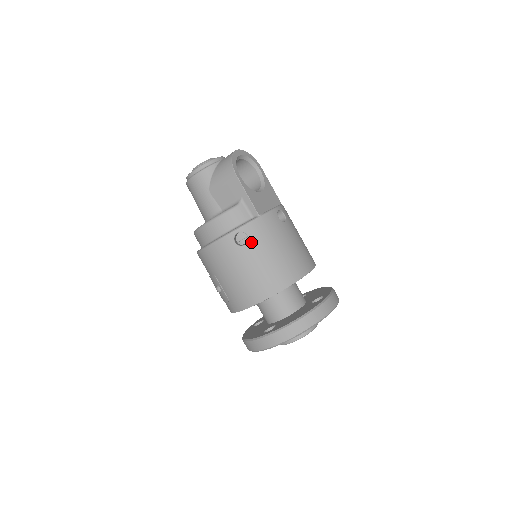
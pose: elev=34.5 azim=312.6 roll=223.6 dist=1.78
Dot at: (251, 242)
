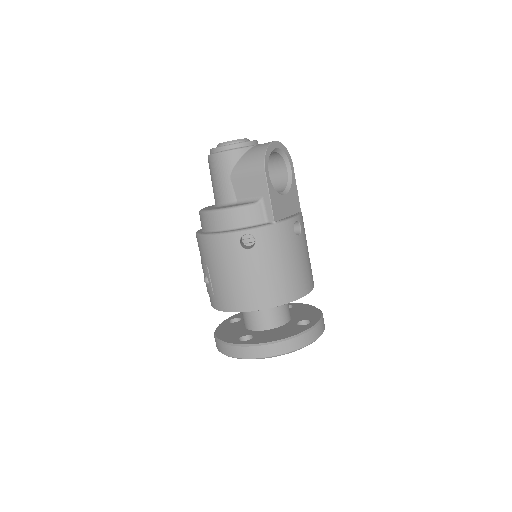
Dot at: (257, 248)
